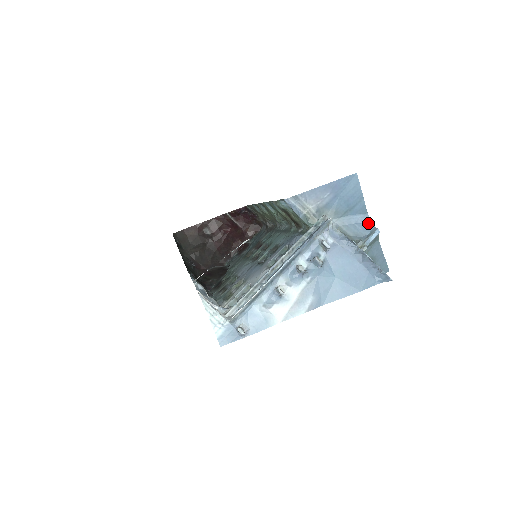
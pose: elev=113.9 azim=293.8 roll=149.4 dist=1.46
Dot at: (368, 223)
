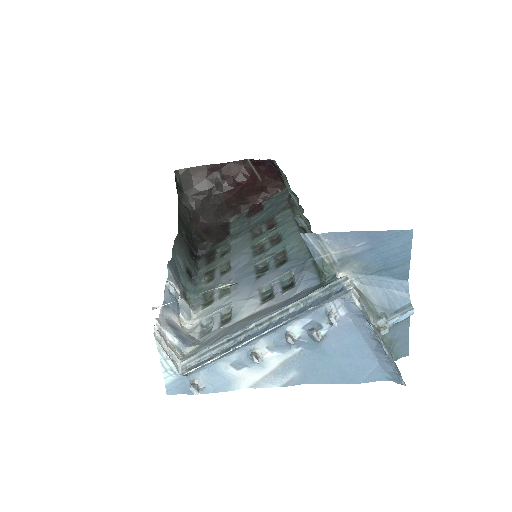
Dot at: (404, 294)
